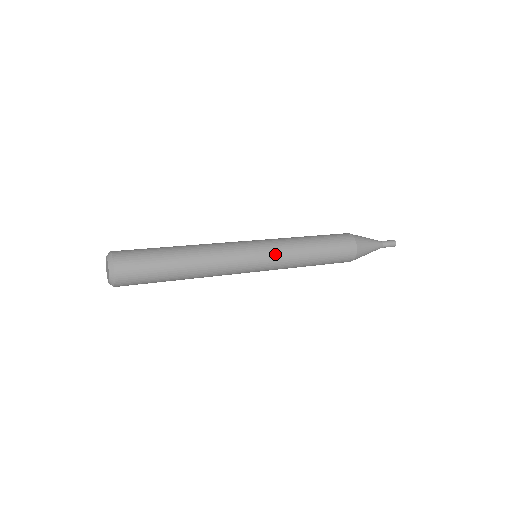
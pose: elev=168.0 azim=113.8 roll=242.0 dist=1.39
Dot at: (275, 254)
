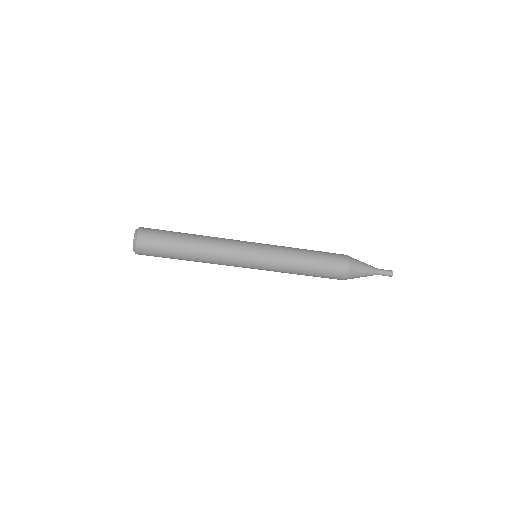
Dot at: (269, 245)
